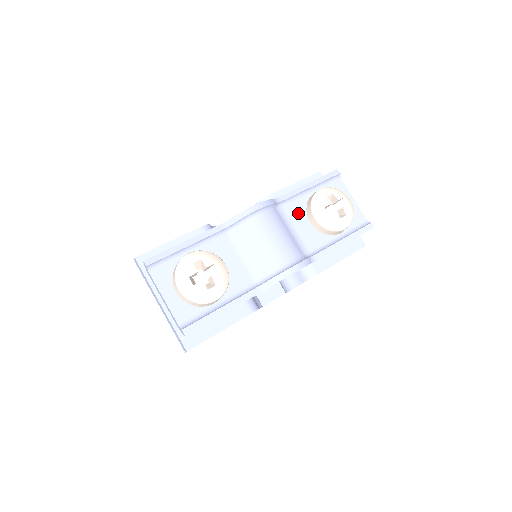
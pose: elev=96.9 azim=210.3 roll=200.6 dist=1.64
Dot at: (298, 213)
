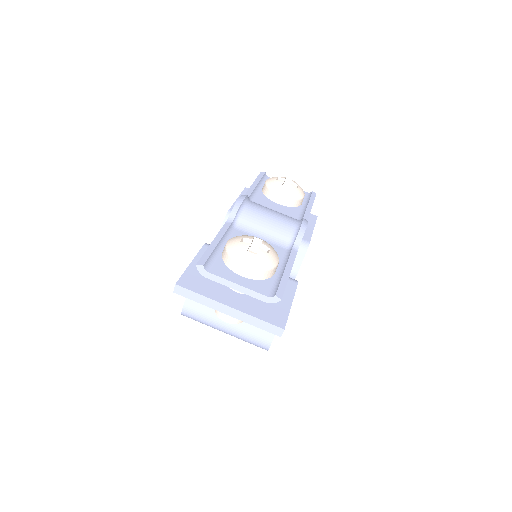
Dot at: (265, 202)
